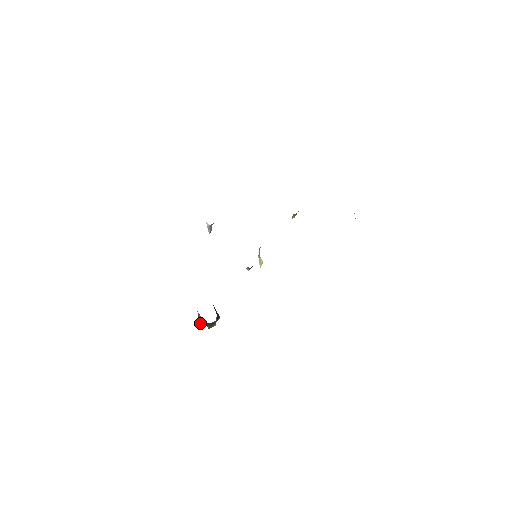
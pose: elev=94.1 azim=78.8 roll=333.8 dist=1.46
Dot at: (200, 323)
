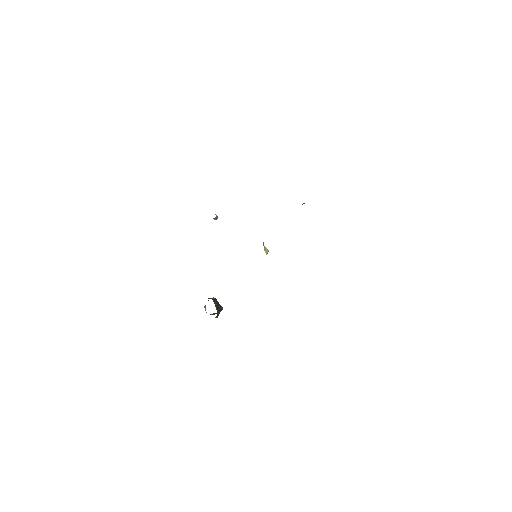
Dot at: (206, 312)
